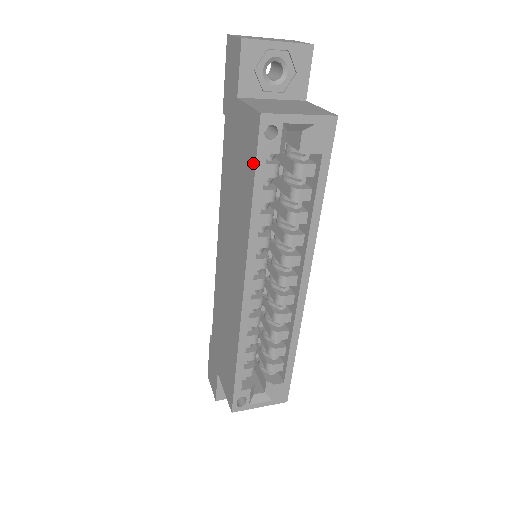
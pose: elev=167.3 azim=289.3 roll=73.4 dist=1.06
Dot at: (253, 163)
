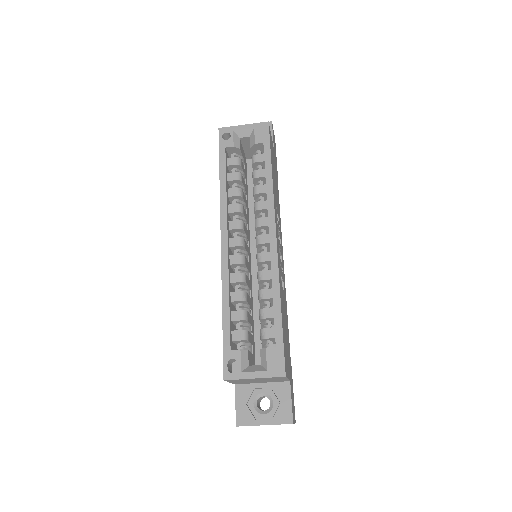
Dot at: (220, 157)
